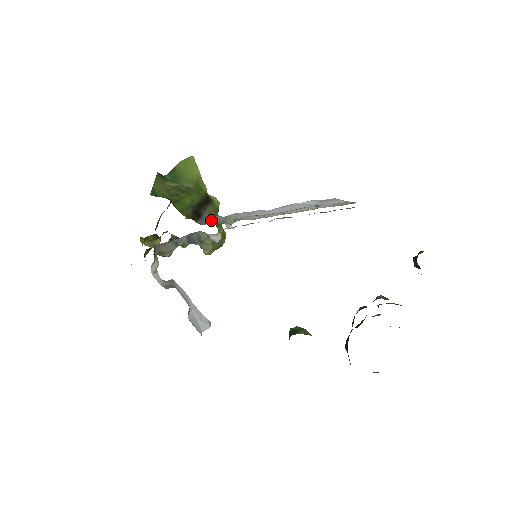
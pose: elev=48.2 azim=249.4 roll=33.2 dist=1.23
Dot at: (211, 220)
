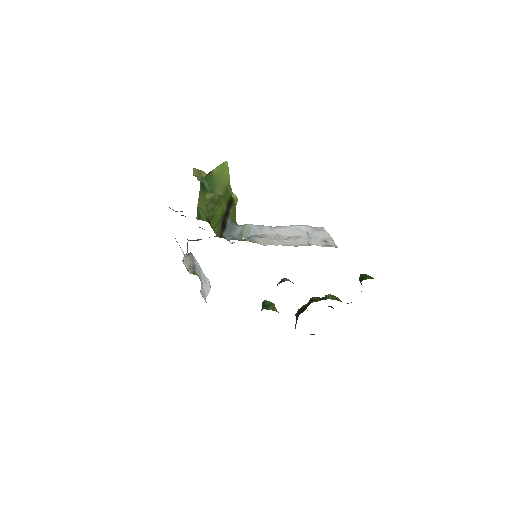
Dot at: (232, 231)
